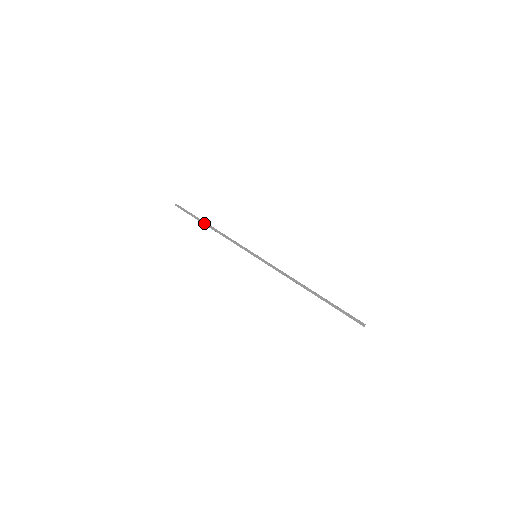
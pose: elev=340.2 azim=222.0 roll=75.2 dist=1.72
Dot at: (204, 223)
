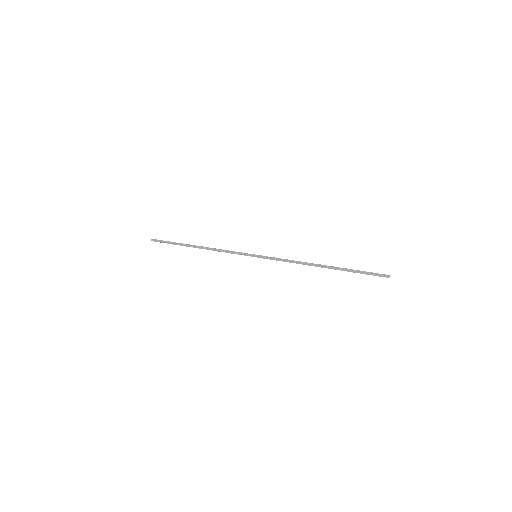
Dot at: (189, 246)
